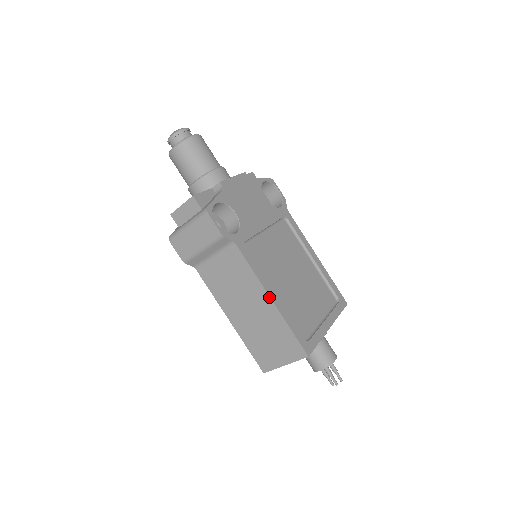
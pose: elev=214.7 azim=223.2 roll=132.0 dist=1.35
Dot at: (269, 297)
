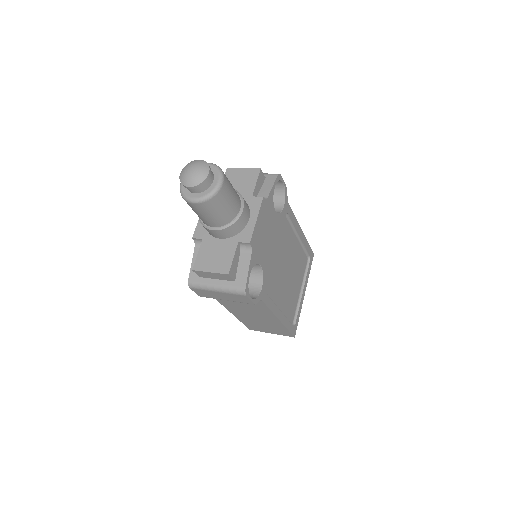
Dot at: (278, 320)
